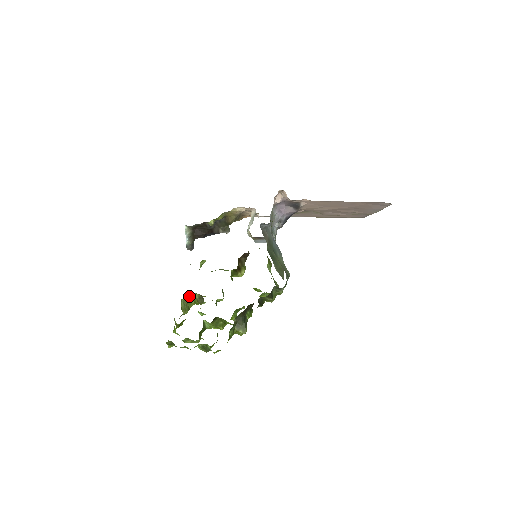
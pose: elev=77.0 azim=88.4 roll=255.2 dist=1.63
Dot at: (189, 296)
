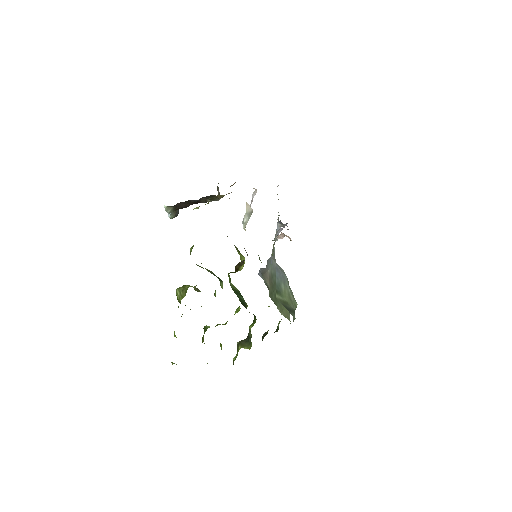
Dot at: occluded
